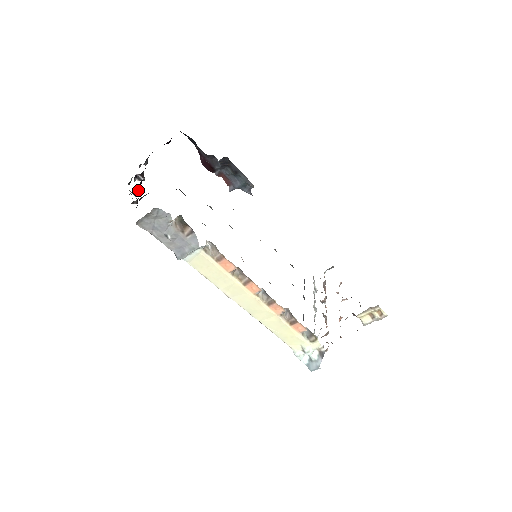
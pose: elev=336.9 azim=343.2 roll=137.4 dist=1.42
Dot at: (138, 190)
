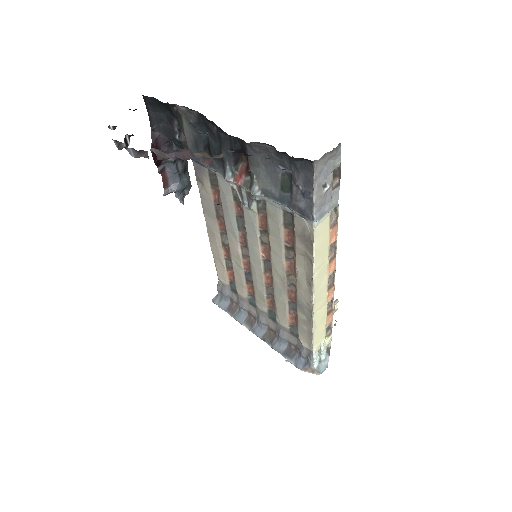
Dot at: occluded
